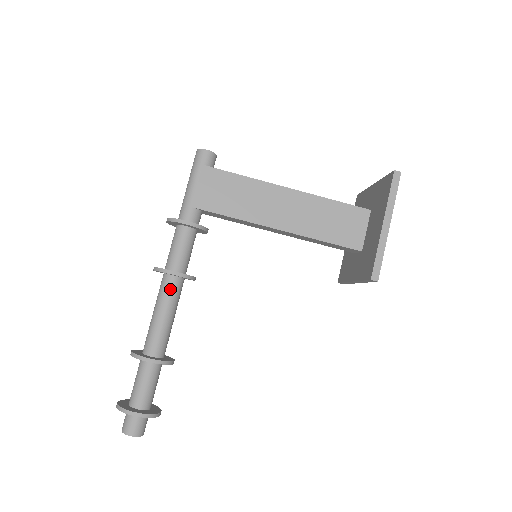
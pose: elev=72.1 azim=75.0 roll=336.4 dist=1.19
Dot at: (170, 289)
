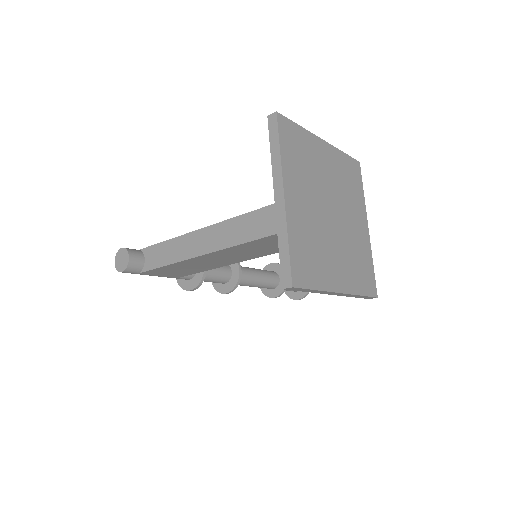
Dot at: occluded
